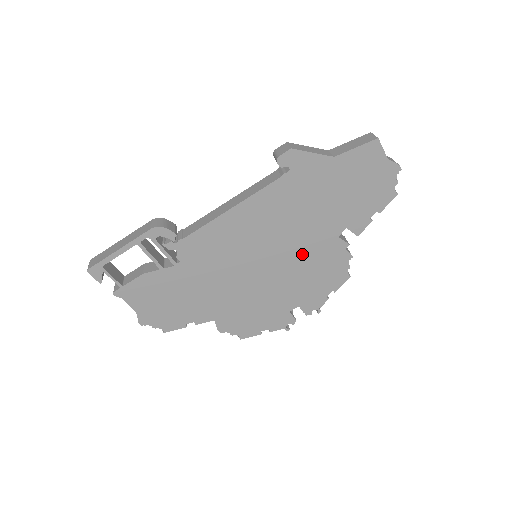
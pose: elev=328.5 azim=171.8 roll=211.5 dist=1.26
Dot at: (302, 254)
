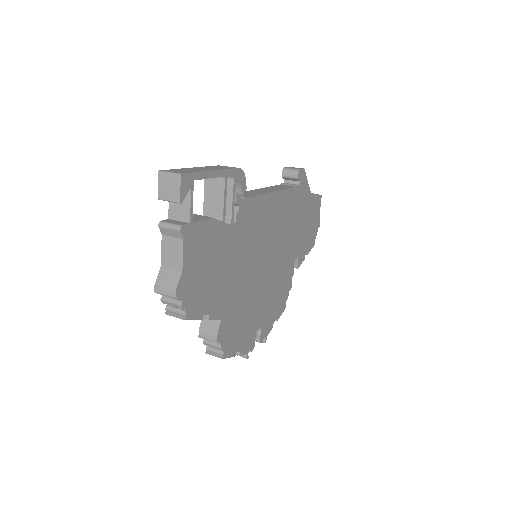
Dot at: (279, 268)
